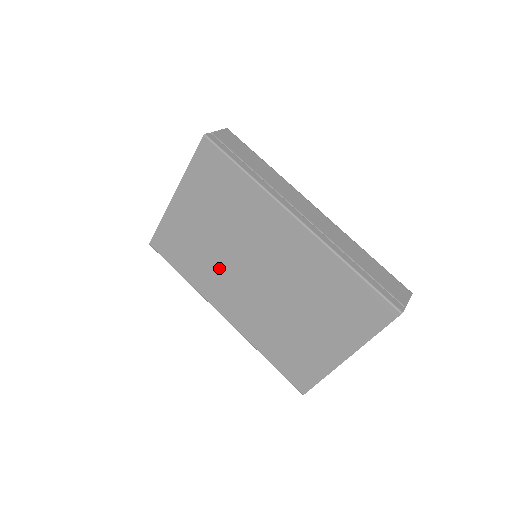
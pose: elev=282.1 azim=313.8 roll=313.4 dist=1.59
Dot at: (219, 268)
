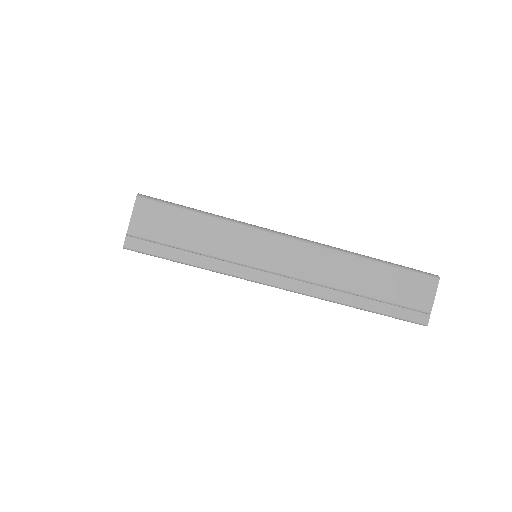
Dot at: occluded
